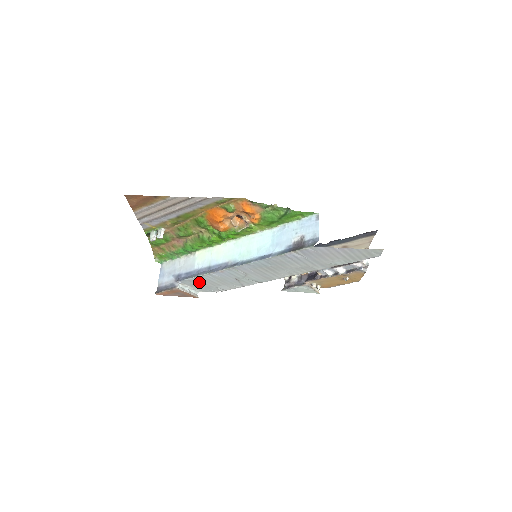
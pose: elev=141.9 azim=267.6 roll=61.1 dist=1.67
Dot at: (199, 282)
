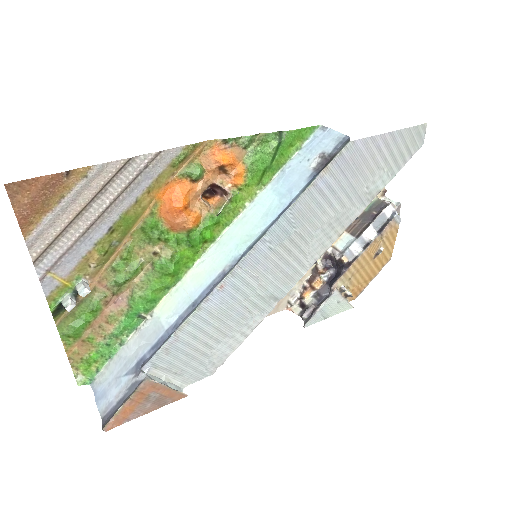
Dot at: (183, 348)
